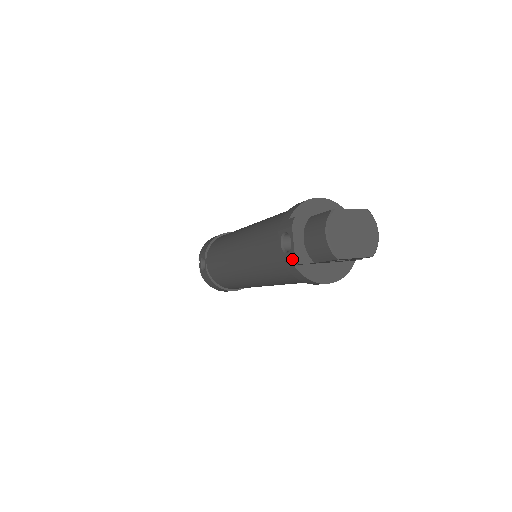
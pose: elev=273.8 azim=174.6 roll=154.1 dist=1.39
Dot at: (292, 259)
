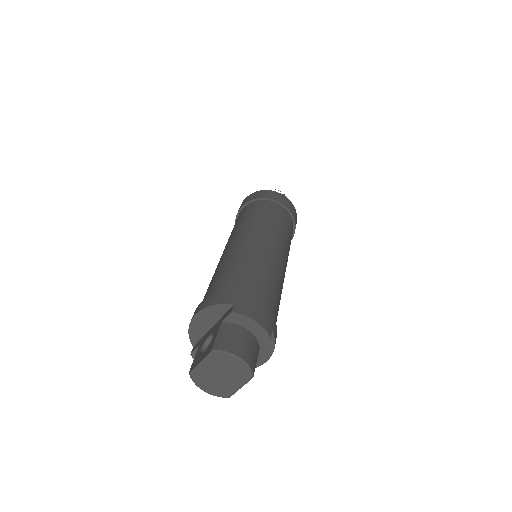
Dot at: occluded
